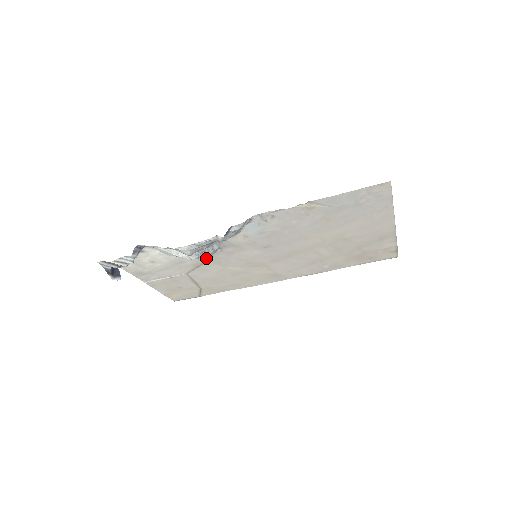
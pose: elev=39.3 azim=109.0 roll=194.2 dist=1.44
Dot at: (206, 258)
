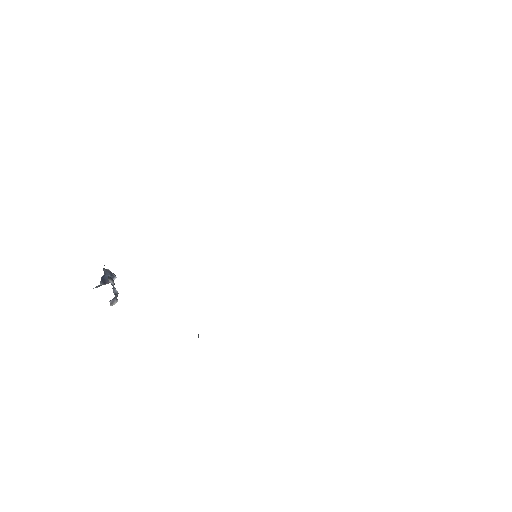
Dot at: occluded
